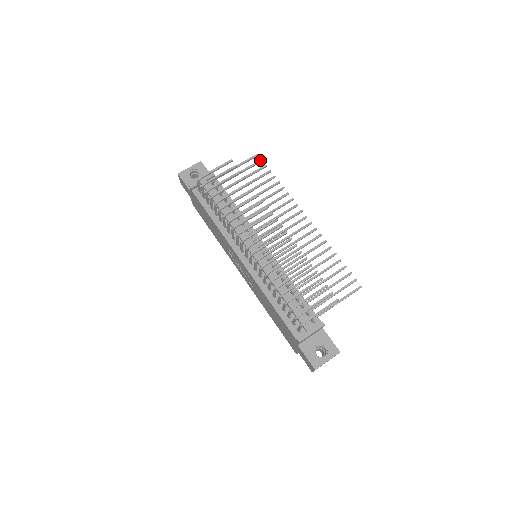
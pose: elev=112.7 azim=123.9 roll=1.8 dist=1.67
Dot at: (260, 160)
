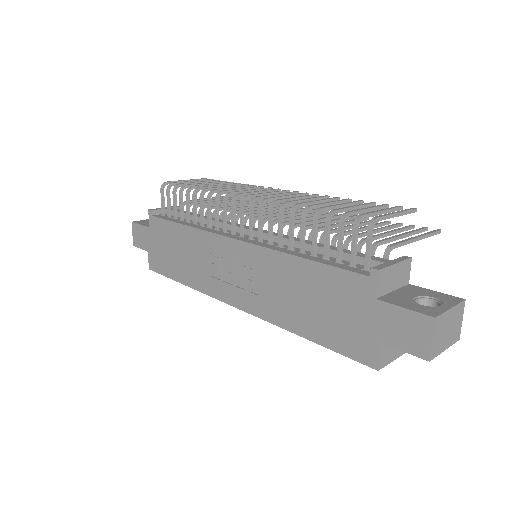
Dot at: occluded
